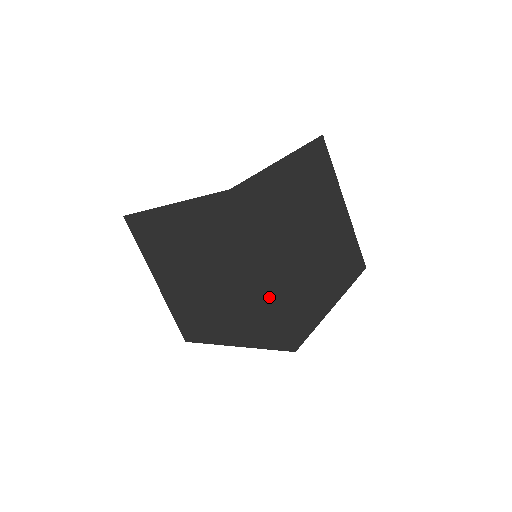
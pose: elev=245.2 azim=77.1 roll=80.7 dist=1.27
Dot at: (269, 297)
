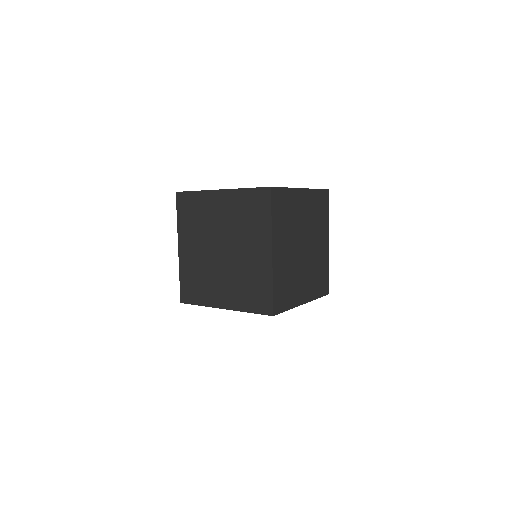
Dot at: (269, 269)
